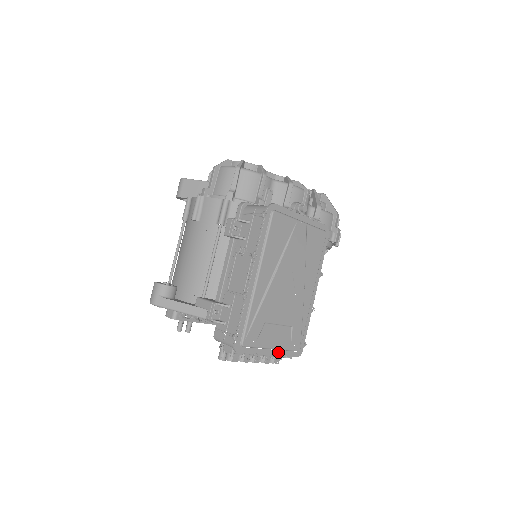
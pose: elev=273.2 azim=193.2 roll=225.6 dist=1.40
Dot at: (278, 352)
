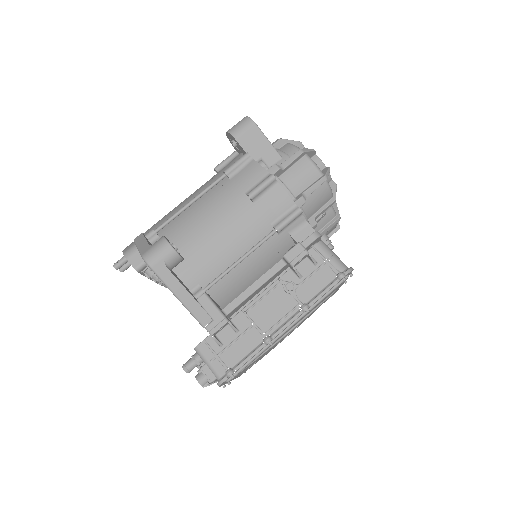
Dot at: occluded
